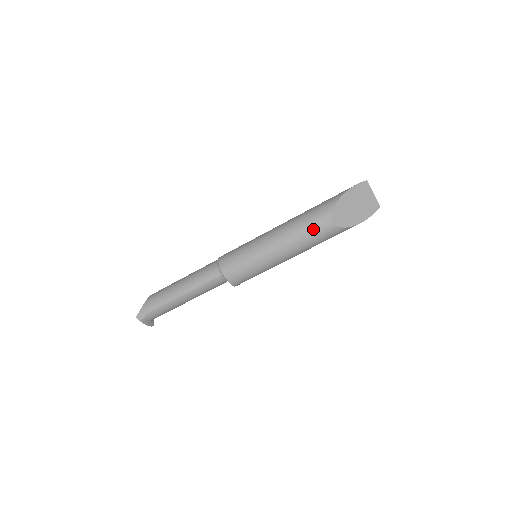
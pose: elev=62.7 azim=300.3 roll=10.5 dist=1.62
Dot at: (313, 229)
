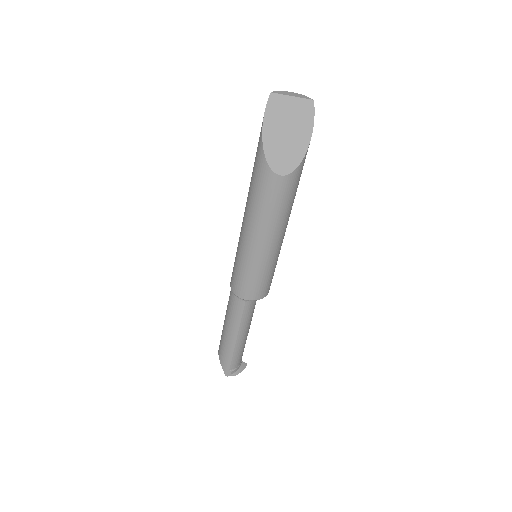
Dot at: (271, 199)
